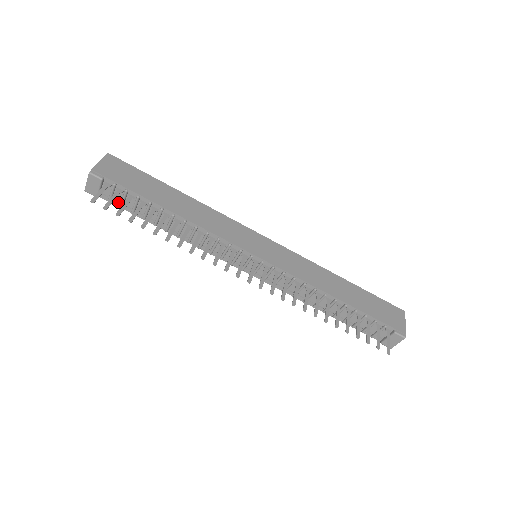
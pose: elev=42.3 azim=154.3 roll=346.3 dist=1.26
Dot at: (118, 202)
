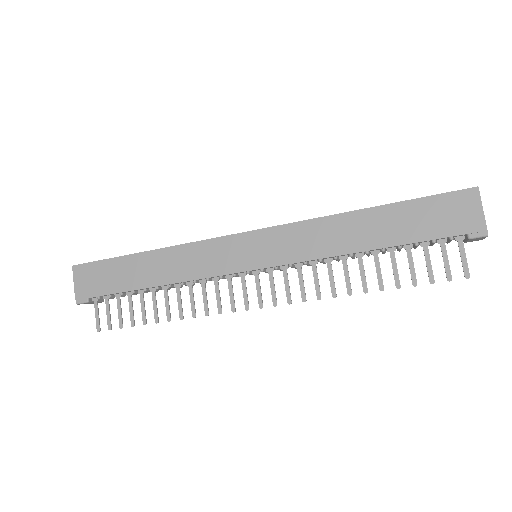
Dot at: occluded
